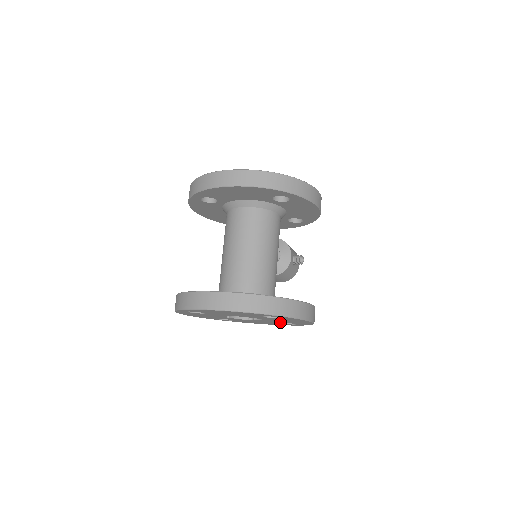
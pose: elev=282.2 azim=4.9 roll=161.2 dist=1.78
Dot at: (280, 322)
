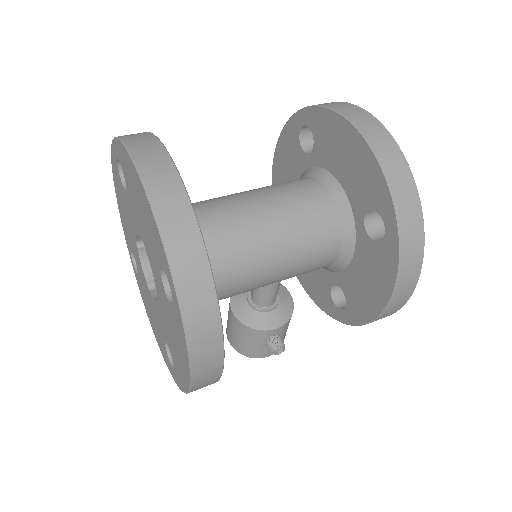
Dot at: (166, 336)
